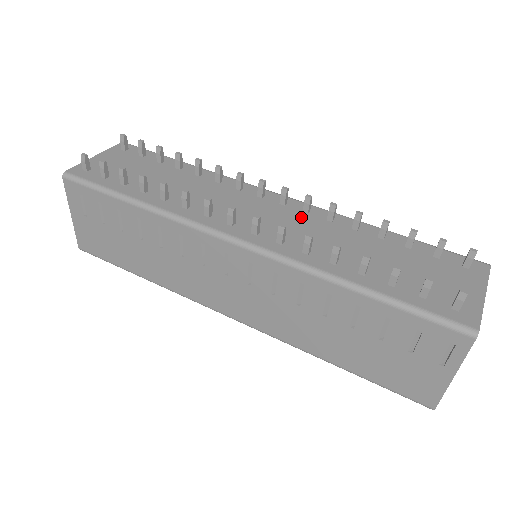
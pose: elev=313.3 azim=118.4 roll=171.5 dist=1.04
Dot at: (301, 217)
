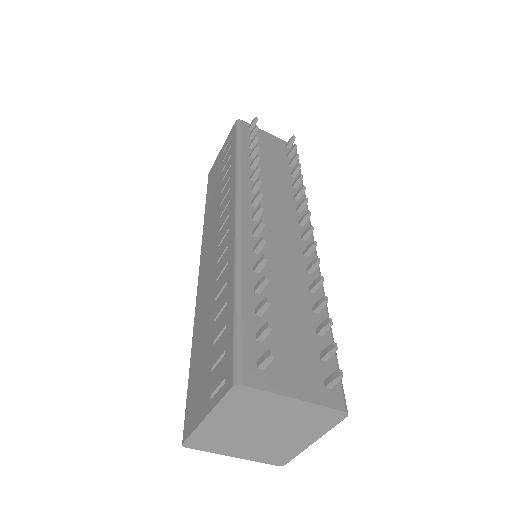
Dot at: (296, 250)
